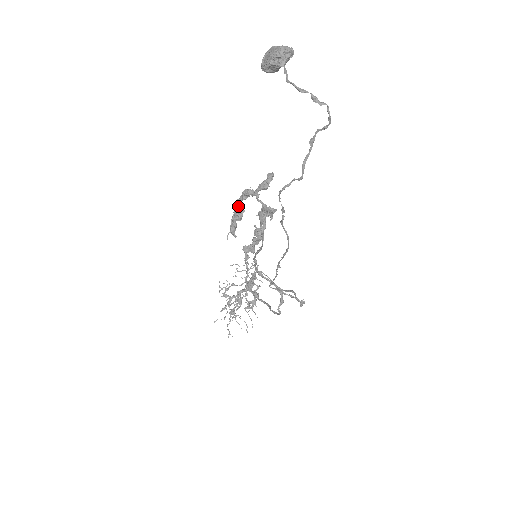
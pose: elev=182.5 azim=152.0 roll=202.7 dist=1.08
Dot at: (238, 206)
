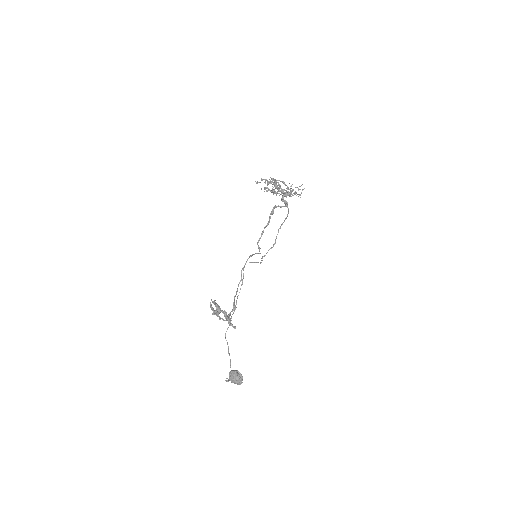
Dot at: occluded
